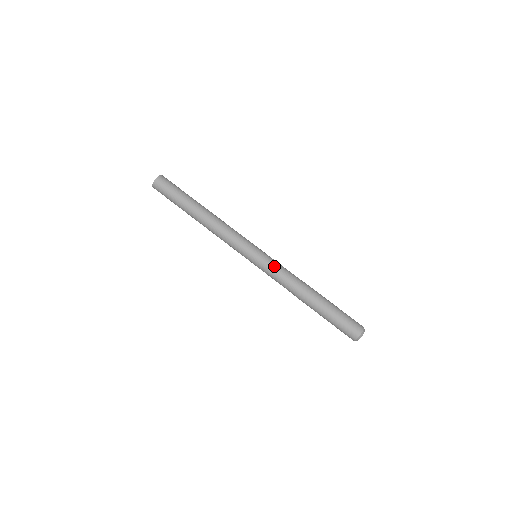
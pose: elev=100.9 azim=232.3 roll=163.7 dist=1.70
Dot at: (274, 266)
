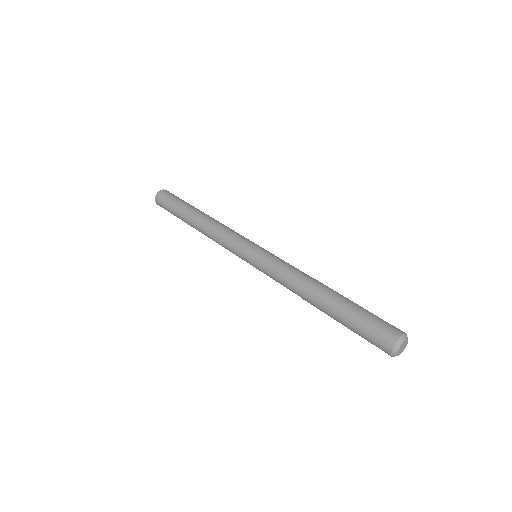
Dot at: (270, 266)
